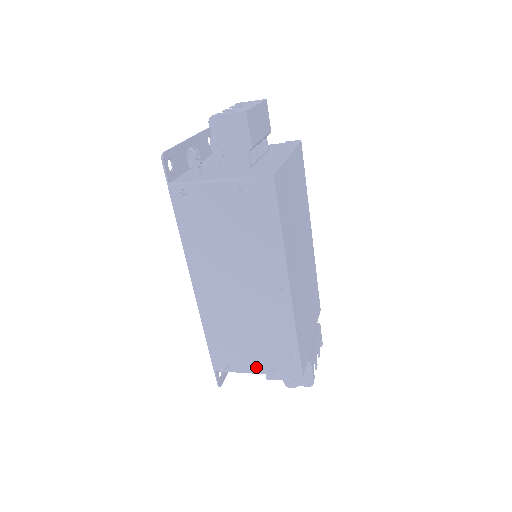
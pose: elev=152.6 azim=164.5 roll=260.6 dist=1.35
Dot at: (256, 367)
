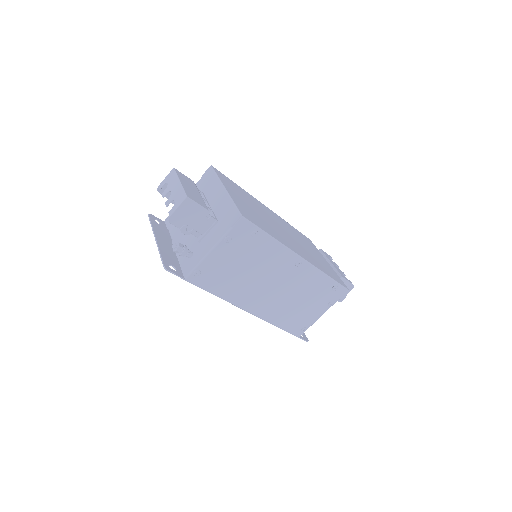
Dot at: (320, 312)
